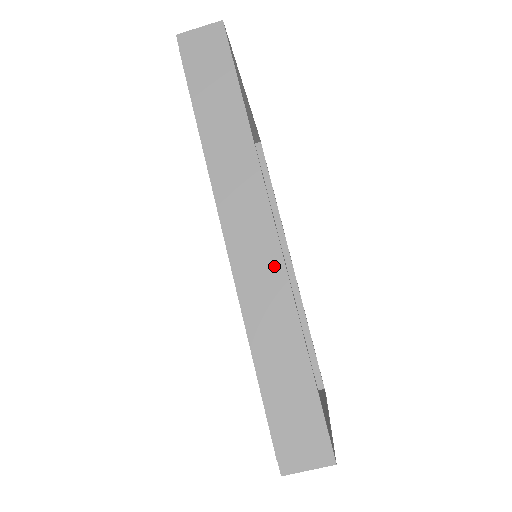
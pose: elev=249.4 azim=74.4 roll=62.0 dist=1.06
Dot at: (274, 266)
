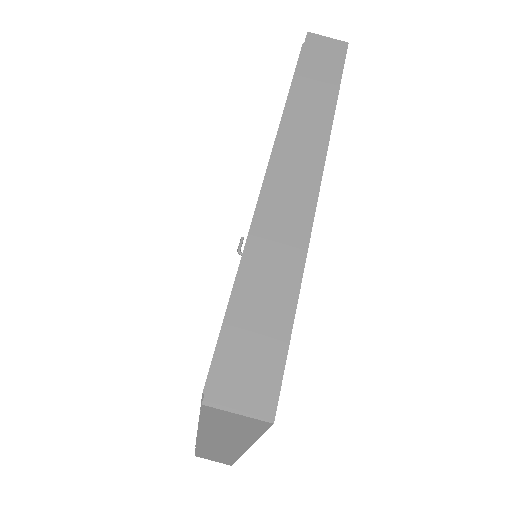
Dot at: (304, 208)
